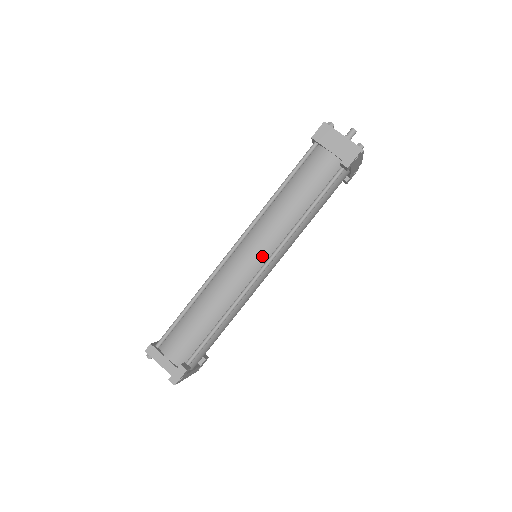
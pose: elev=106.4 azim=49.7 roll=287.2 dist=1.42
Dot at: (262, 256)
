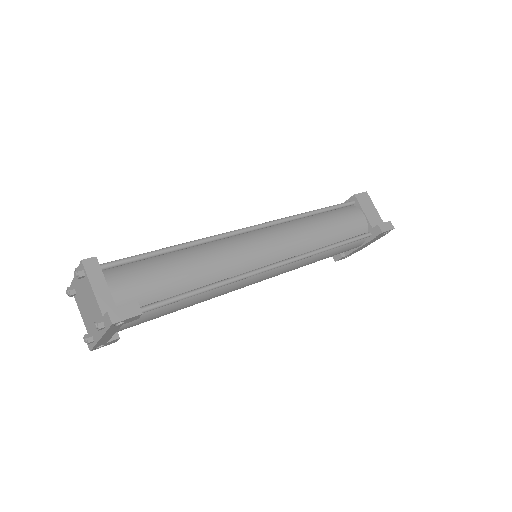
Dot at: (277, 254)
